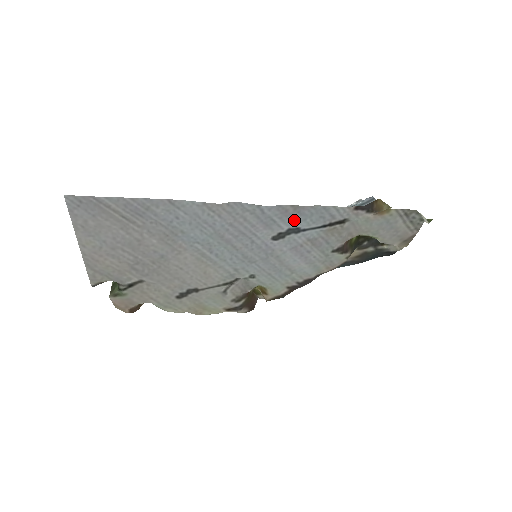
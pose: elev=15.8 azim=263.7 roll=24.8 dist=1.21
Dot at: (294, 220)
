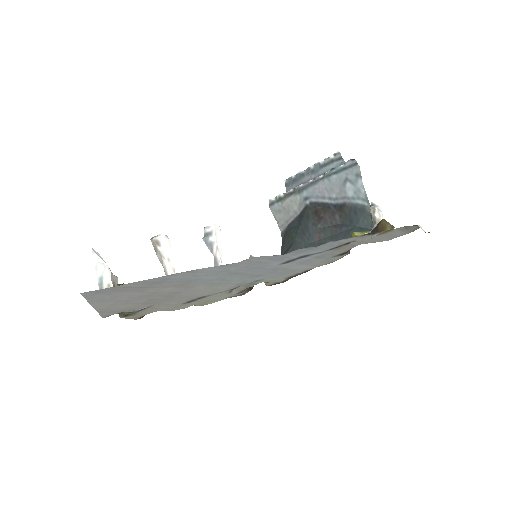
Dot at: (305, 253)
